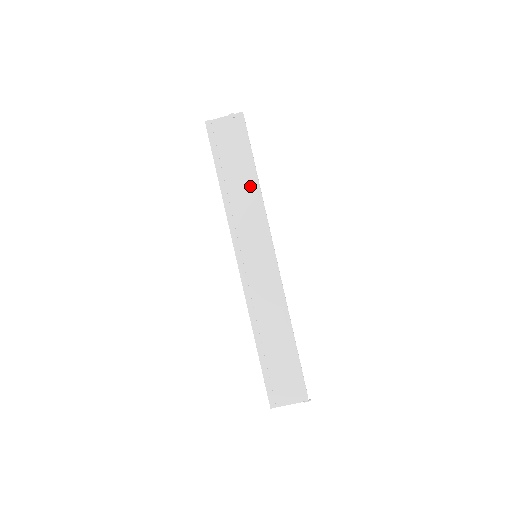
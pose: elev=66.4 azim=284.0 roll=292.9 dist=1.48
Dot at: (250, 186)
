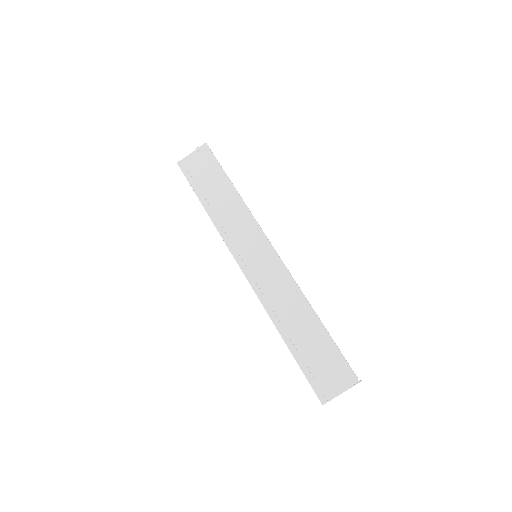
Dot at: (231, 198)
